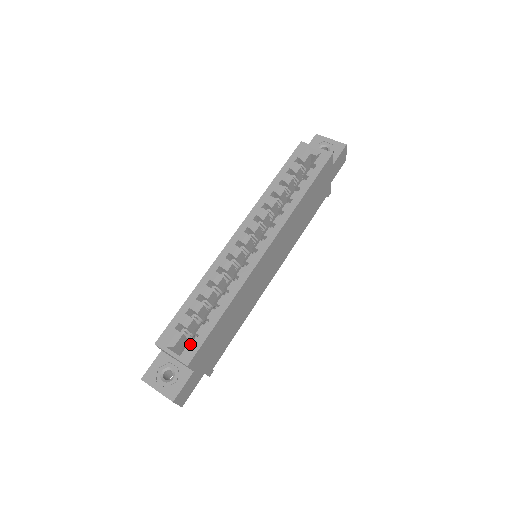
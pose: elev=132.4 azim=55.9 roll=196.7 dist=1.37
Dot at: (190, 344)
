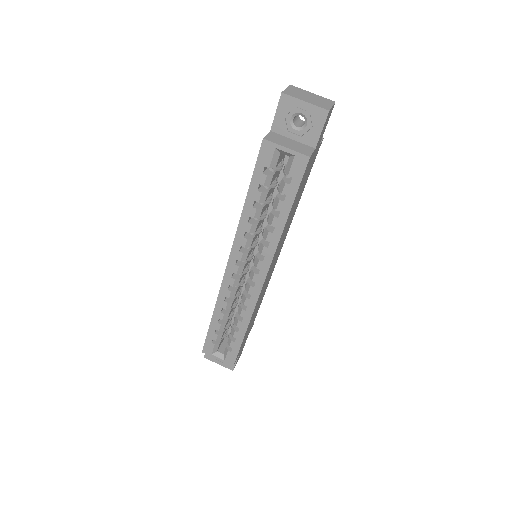
Dot at: (228, 354)
